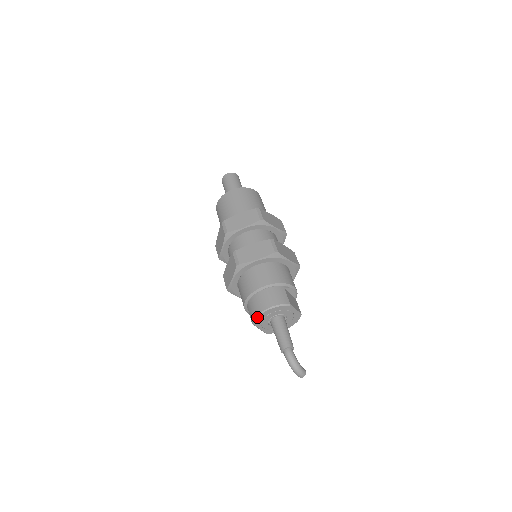
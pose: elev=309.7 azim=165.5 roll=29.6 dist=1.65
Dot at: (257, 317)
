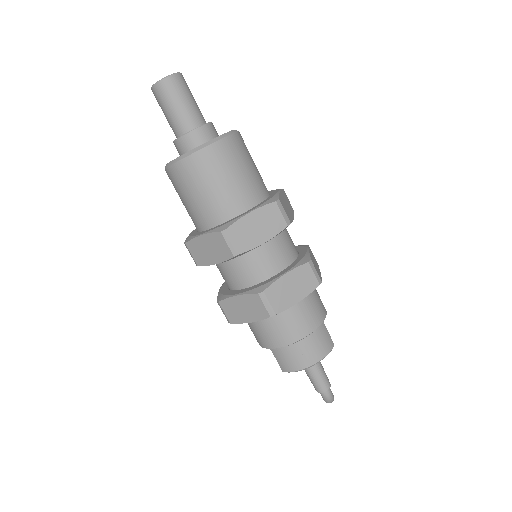
Dot at: (297, 371)
